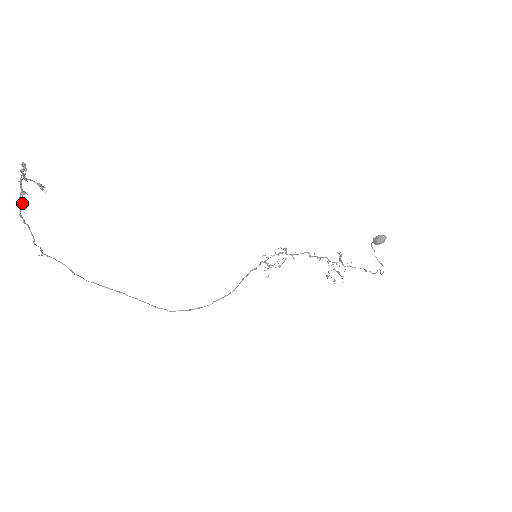
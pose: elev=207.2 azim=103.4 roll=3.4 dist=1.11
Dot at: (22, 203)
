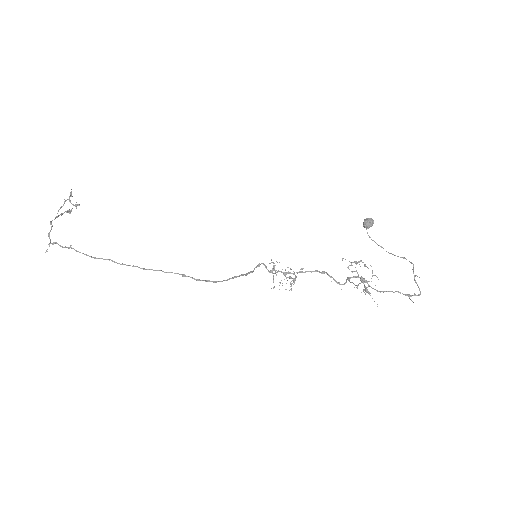
Dot at: (57, 217)
